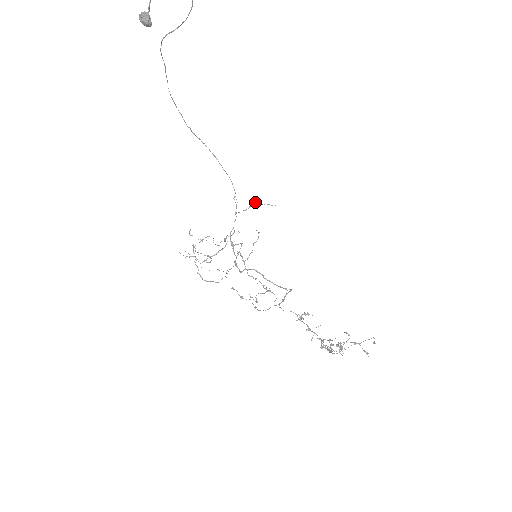
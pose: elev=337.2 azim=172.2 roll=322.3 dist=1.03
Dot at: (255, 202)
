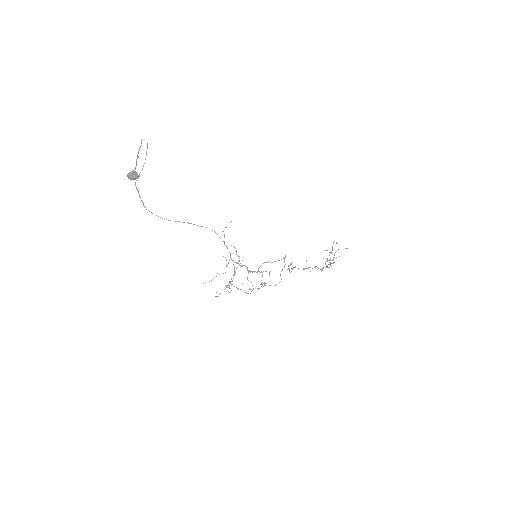
Dot at: occluded
